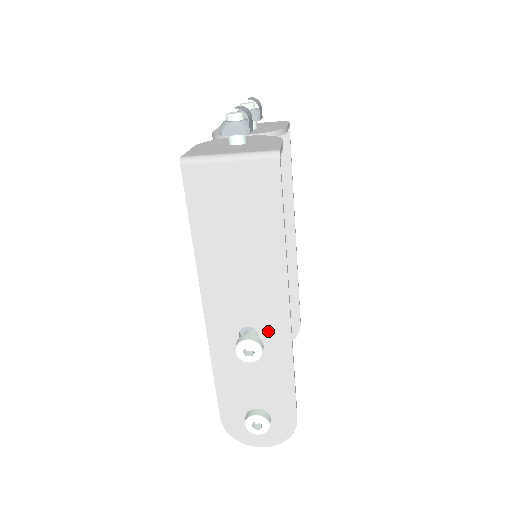
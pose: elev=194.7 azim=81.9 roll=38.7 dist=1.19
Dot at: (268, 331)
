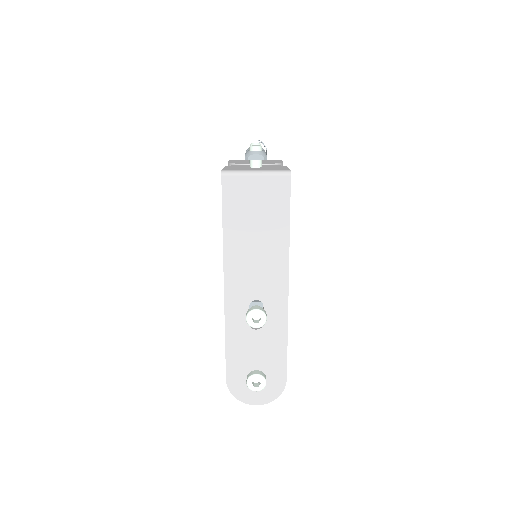
Dot at: (271, 304)
